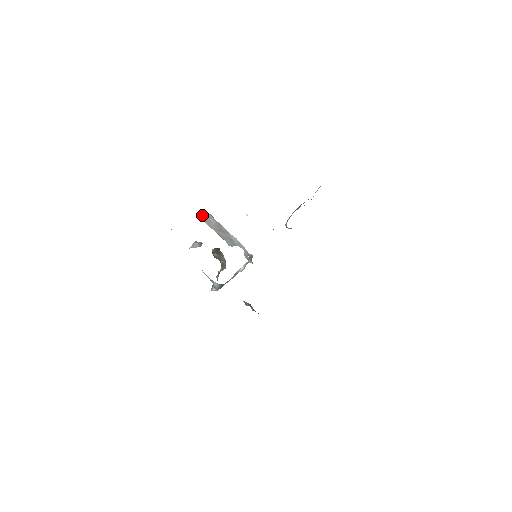
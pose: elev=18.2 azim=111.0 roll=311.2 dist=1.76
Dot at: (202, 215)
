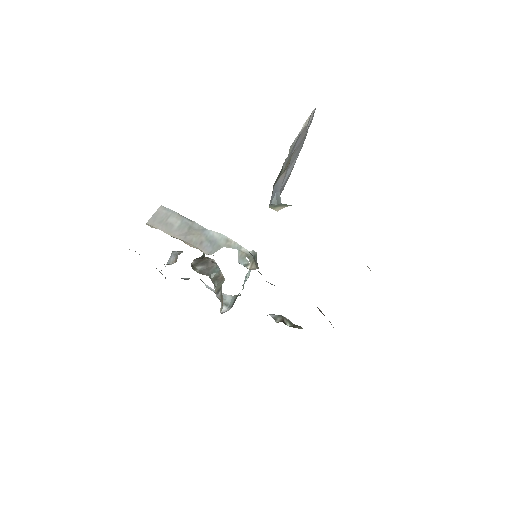
Dot at: (155, 218)
